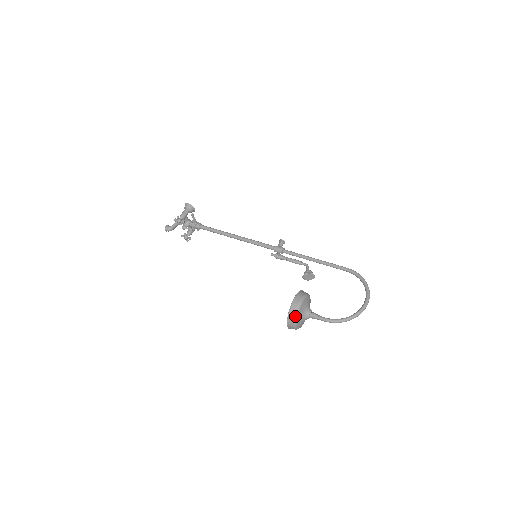
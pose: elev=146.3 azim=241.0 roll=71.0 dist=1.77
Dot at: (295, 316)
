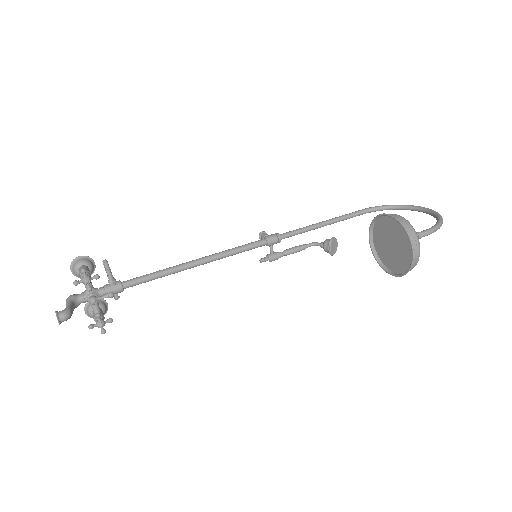
Dot at: (413, 229)
